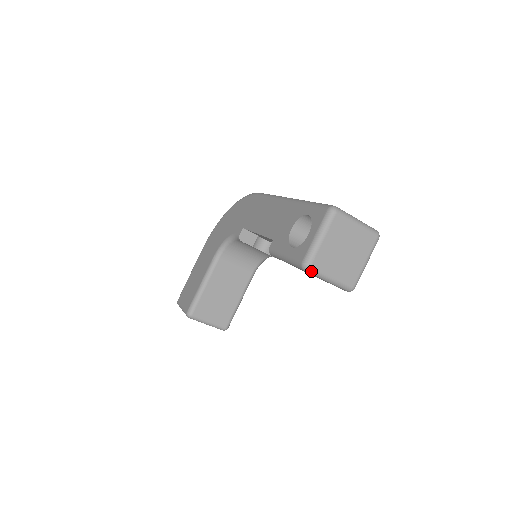
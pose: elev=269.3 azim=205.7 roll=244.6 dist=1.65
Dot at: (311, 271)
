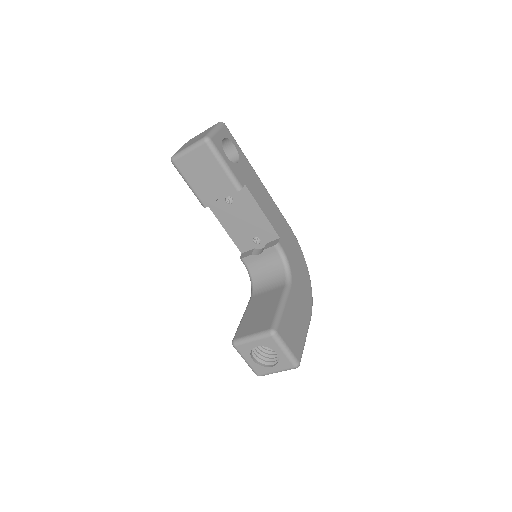
Dot at: (175, 157)
